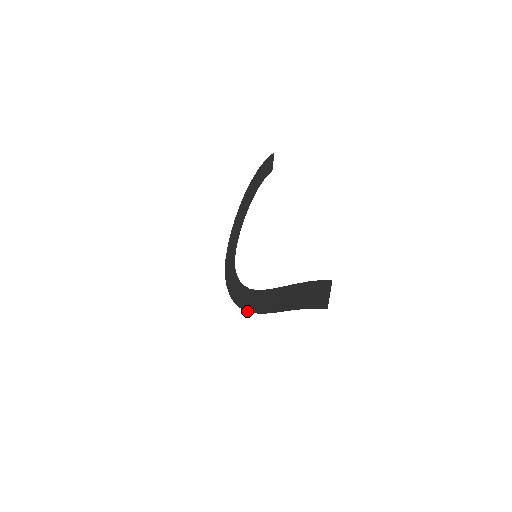
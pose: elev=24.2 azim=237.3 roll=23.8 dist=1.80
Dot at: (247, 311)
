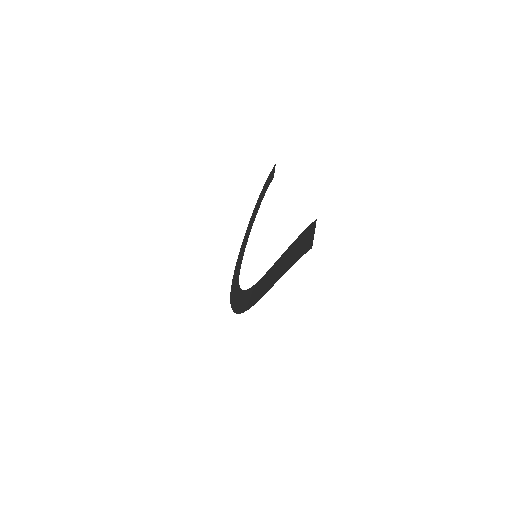
Dot at: (244, 311)
